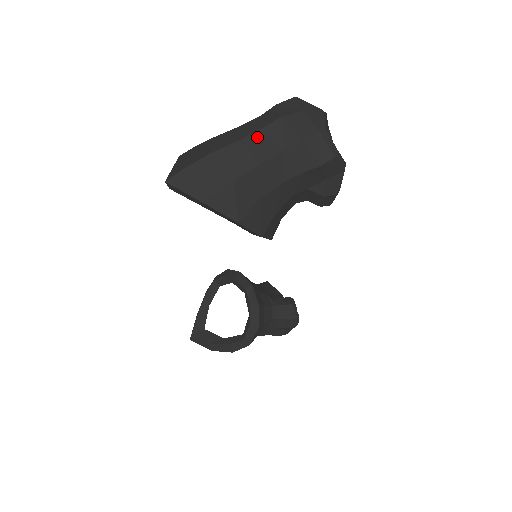
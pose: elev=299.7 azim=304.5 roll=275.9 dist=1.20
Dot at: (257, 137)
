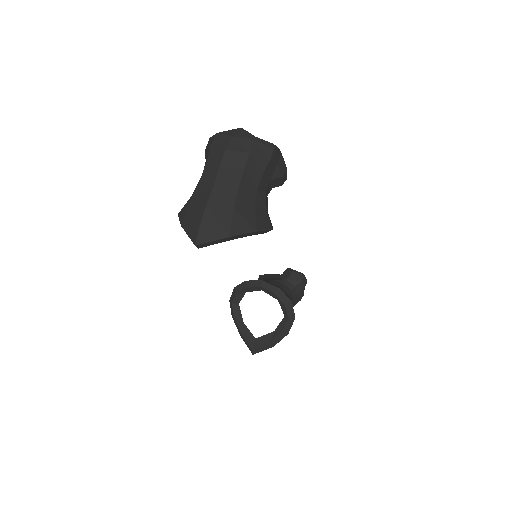
Dot at: (222, 173)
